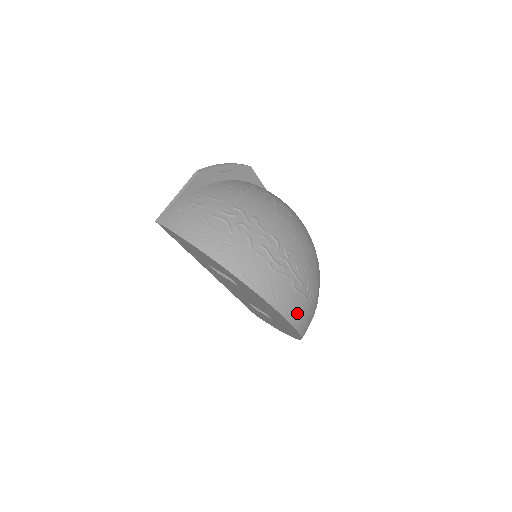
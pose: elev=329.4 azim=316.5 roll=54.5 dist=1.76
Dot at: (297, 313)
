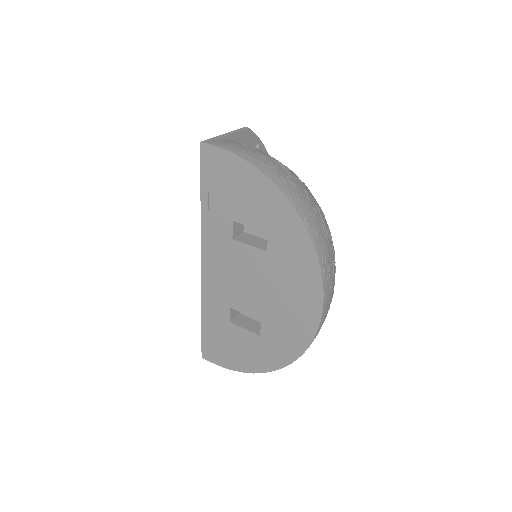
Dot at: (328, 300)
